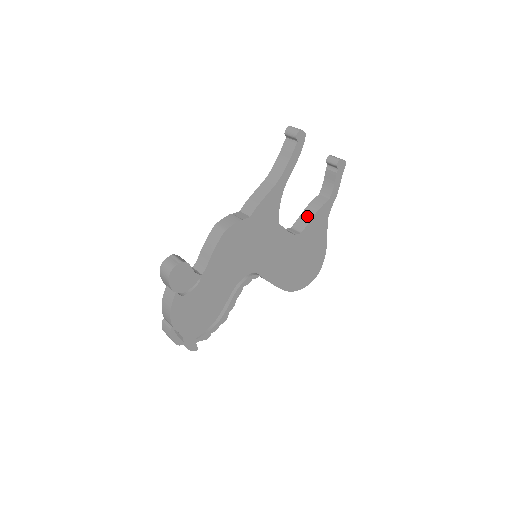
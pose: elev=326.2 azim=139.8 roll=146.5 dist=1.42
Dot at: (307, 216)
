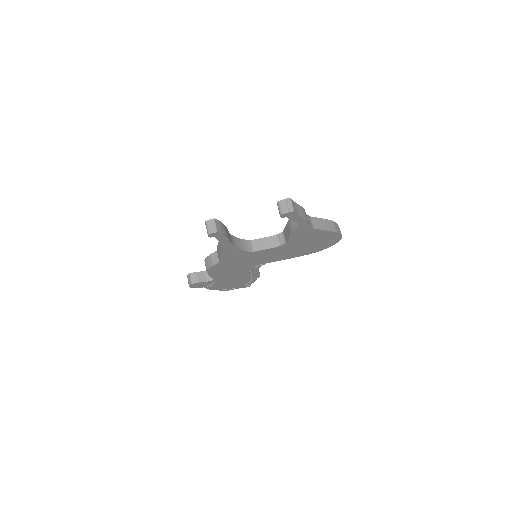
Dot at: (287, 231)
